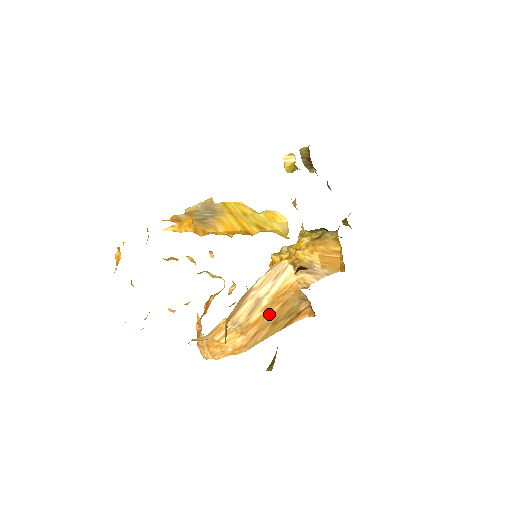
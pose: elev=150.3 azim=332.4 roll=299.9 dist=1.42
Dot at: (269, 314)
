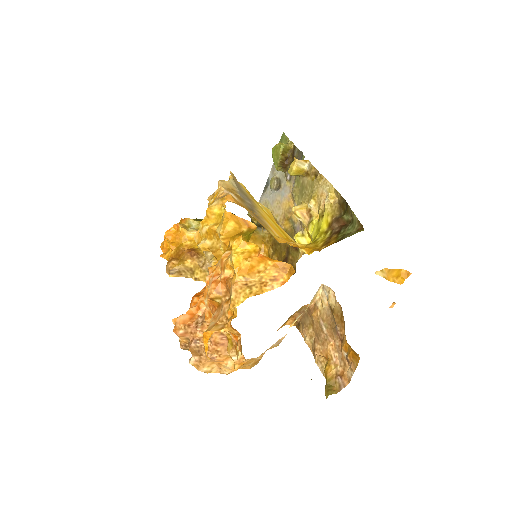
Dot at: occluded
